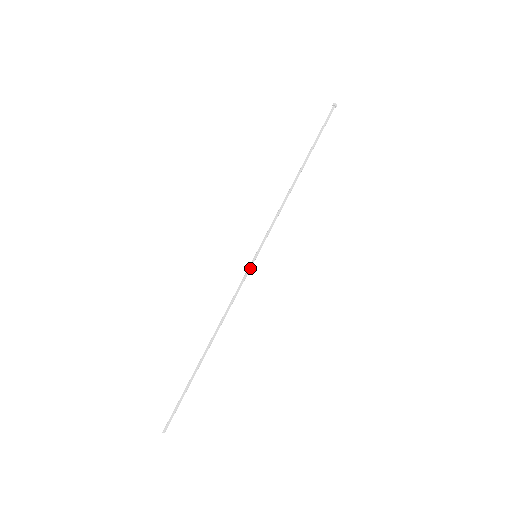
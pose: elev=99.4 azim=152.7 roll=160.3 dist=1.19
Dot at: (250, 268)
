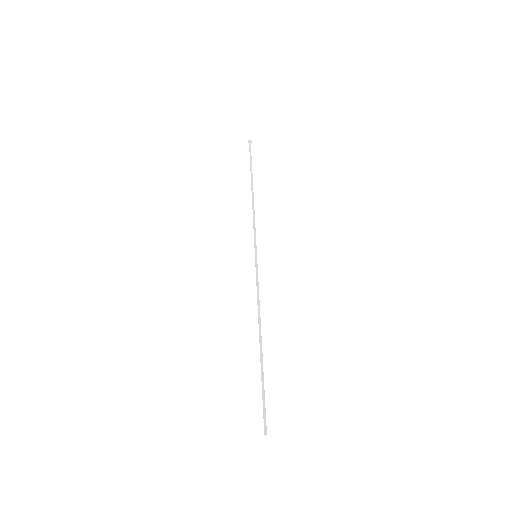
Dot at: (257, 266)
